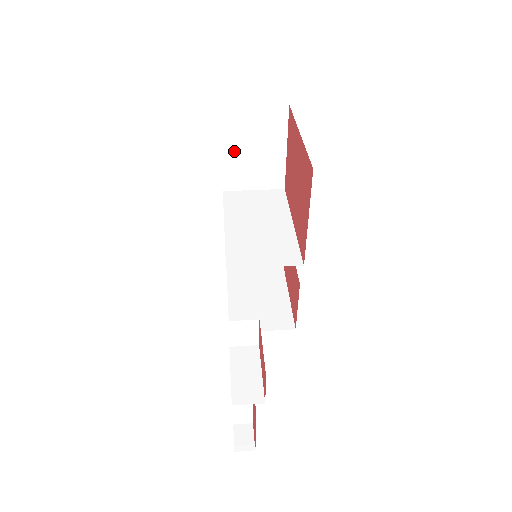
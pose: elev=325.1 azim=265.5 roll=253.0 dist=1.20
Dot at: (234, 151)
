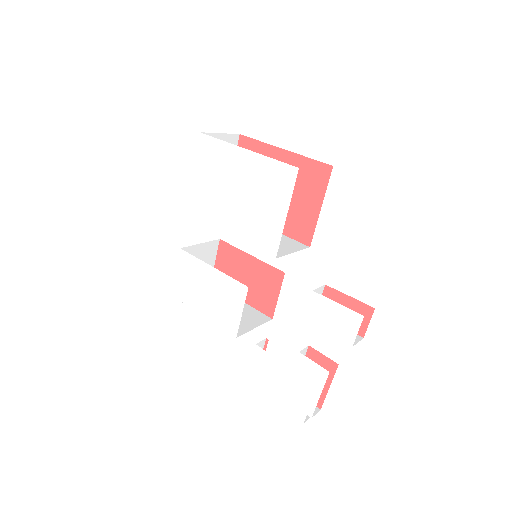
Dot at: occluded
